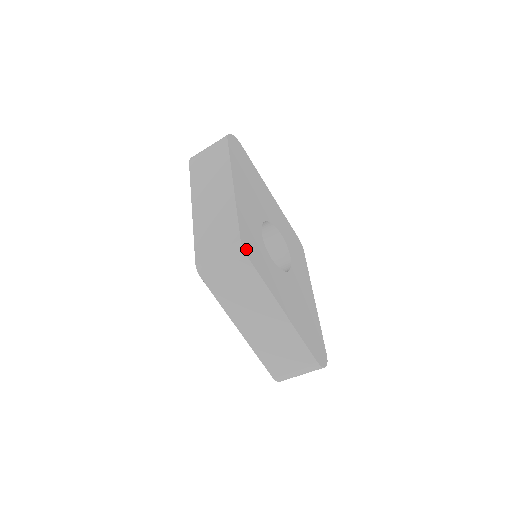
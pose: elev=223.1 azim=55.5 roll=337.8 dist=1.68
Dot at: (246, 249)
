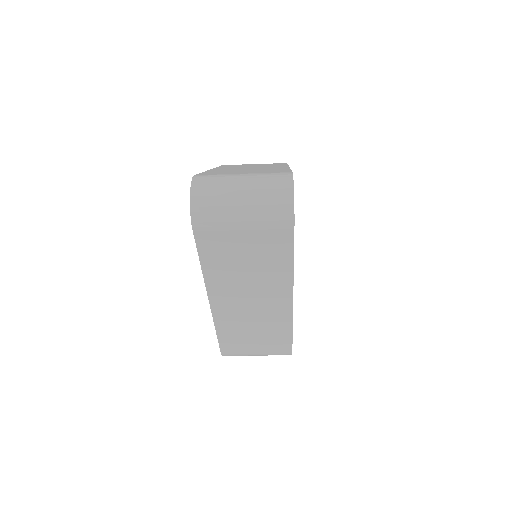
Dot at: occluded
